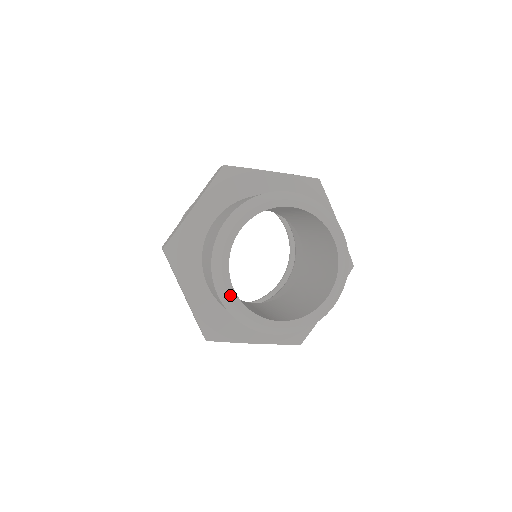
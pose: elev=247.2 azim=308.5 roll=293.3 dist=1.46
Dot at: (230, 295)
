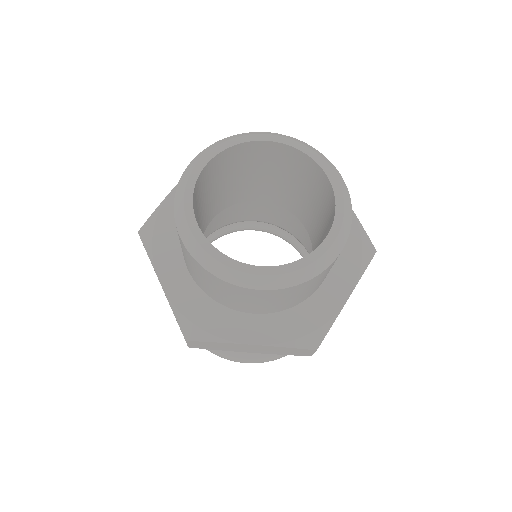
Dot at: (199, 164)
